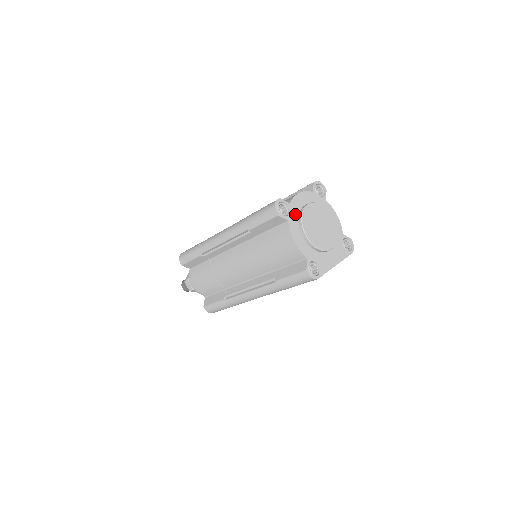
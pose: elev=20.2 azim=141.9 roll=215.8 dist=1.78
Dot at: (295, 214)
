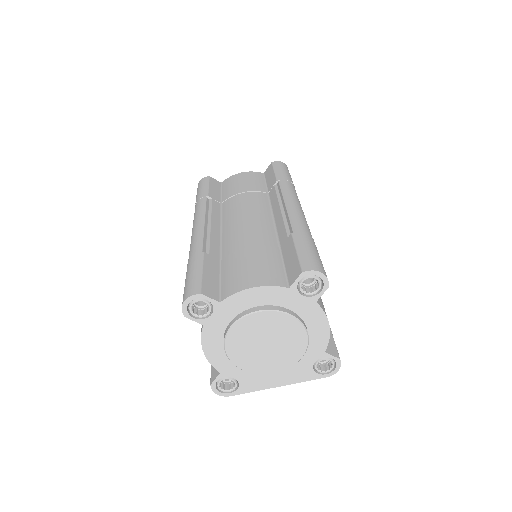
Dot at: (225, 317)
